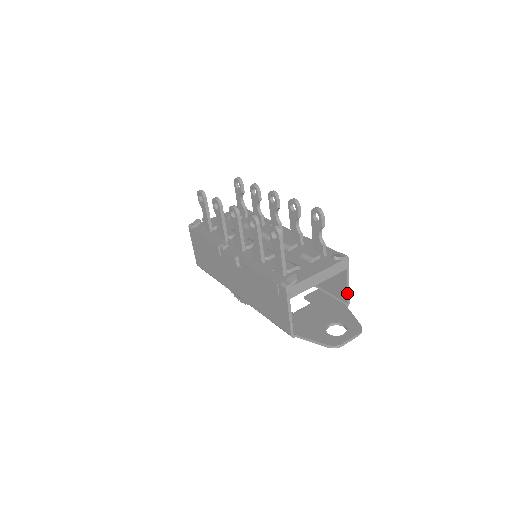
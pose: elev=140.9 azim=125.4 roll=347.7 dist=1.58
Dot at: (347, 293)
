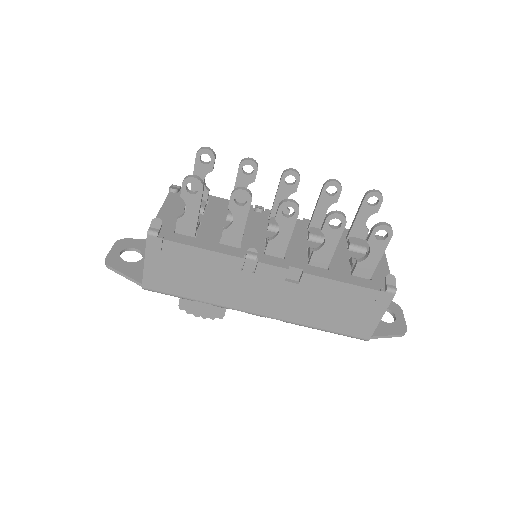
Dot at: occluded
